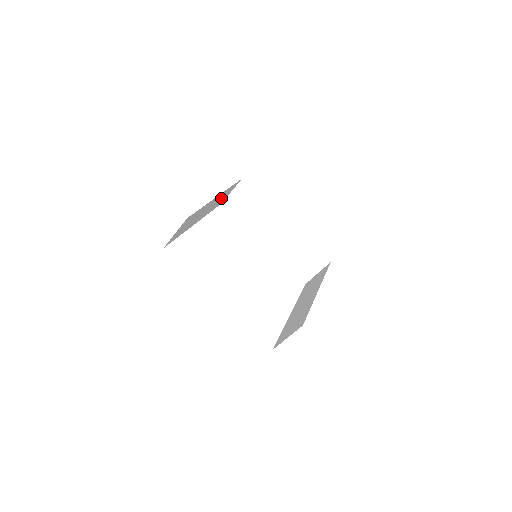
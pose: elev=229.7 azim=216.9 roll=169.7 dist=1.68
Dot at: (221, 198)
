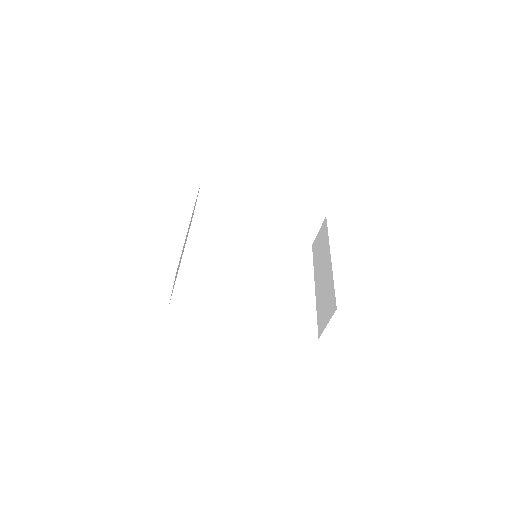
Dot at: (192, 215)
